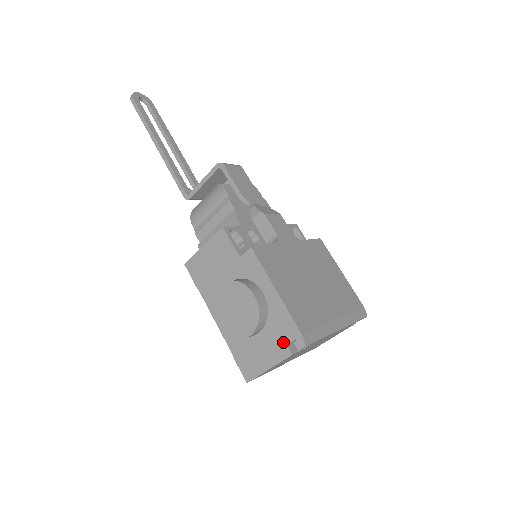
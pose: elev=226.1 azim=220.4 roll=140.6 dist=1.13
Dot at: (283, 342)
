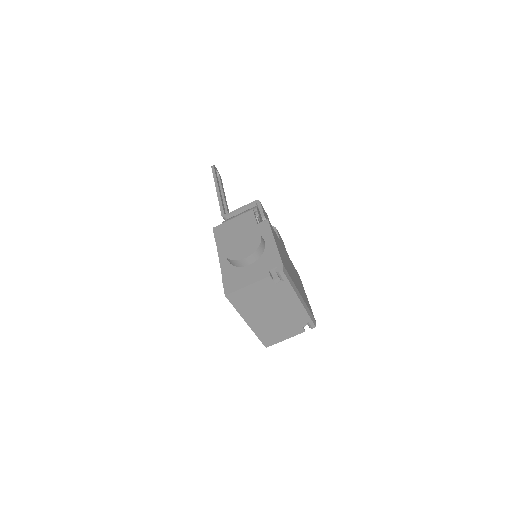
Dot at: (267, 269)
